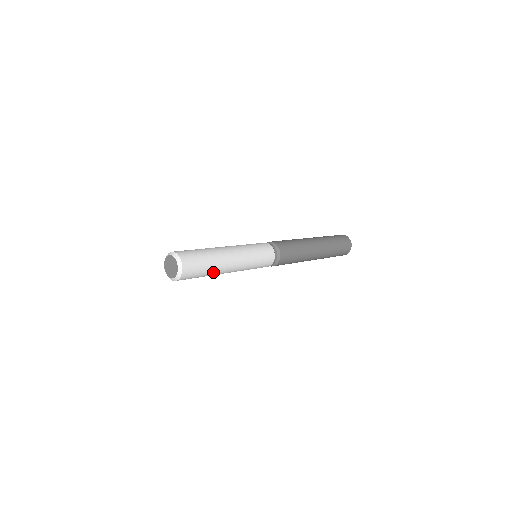
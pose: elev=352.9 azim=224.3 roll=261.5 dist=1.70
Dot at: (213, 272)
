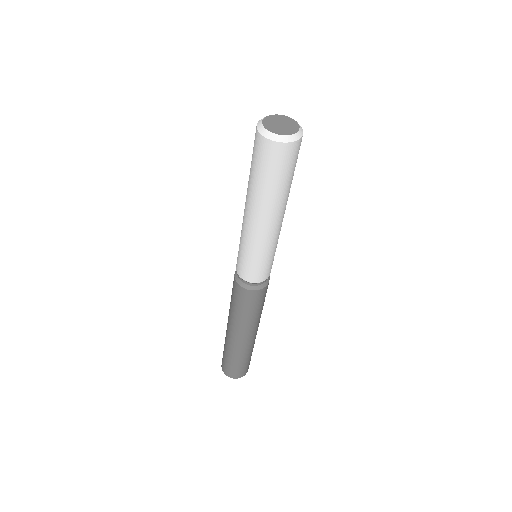
Dot at: occluded
